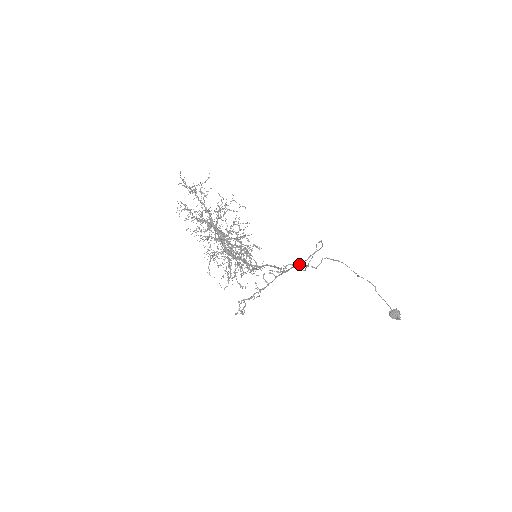
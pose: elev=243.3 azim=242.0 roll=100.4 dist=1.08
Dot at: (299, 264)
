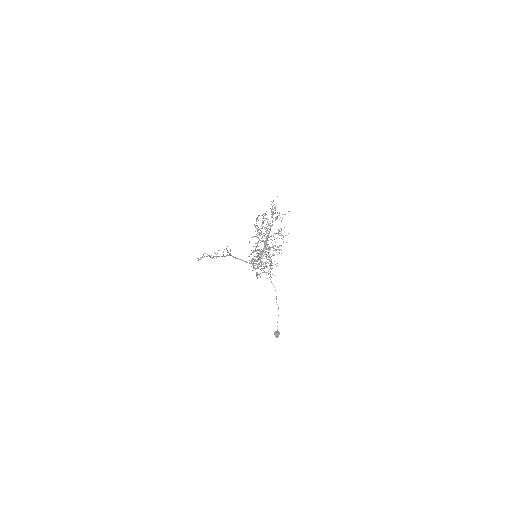
Dot at: (245, 261)
